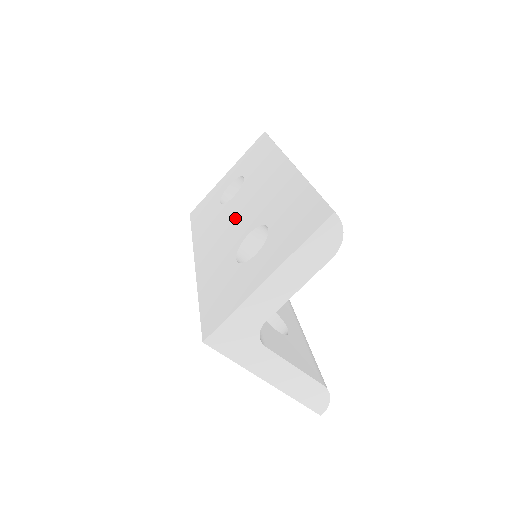
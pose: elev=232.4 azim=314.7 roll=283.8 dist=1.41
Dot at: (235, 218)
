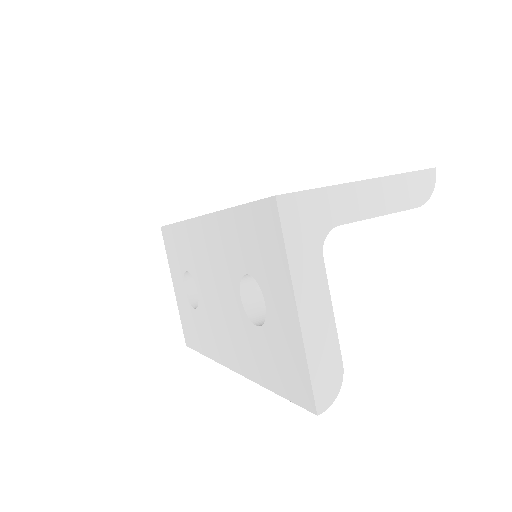
Dot at: occluded
